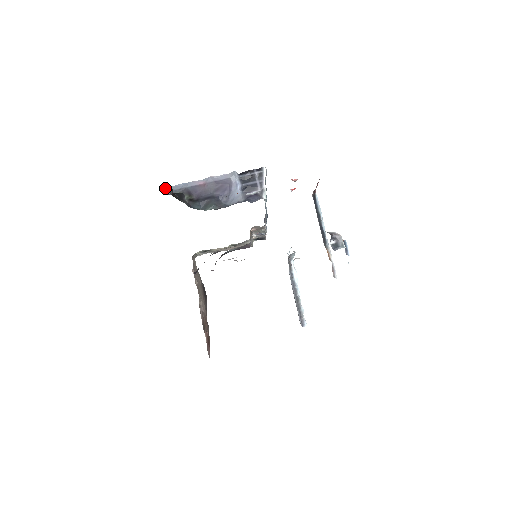
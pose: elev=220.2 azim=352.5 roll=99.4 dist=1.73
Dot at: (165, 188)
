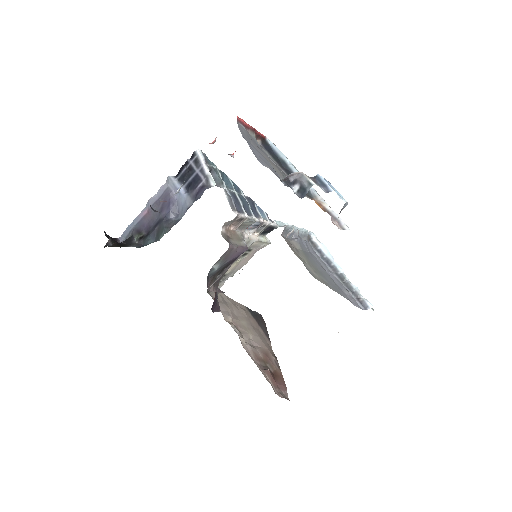
Dot at: occluded
